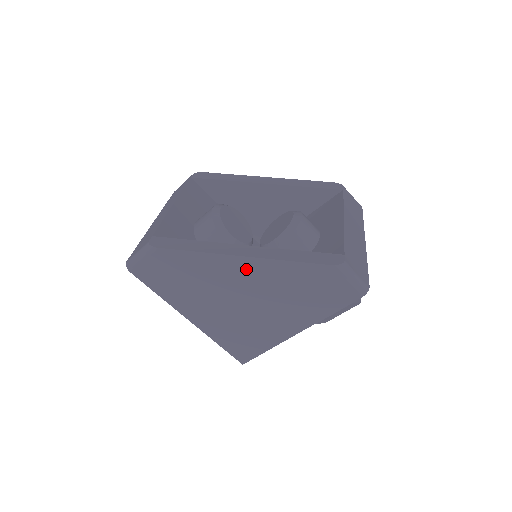
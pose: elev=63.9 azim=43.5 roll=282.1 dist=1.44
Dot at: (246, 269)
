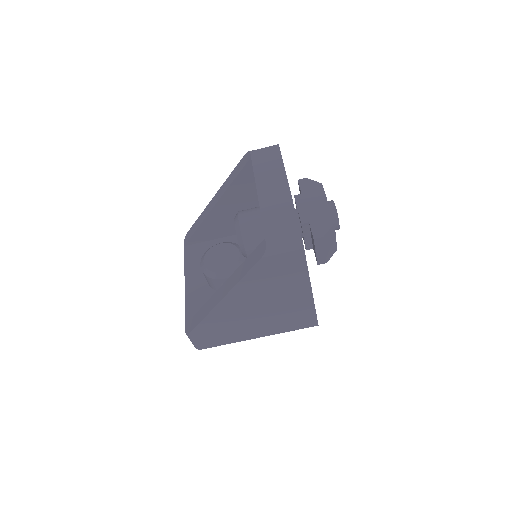
Dot at: (234, 301)
